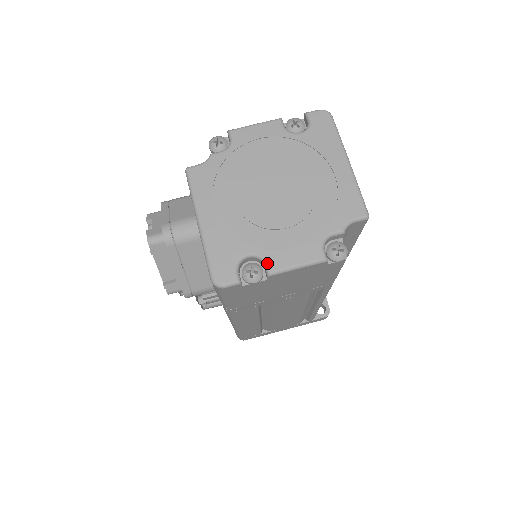
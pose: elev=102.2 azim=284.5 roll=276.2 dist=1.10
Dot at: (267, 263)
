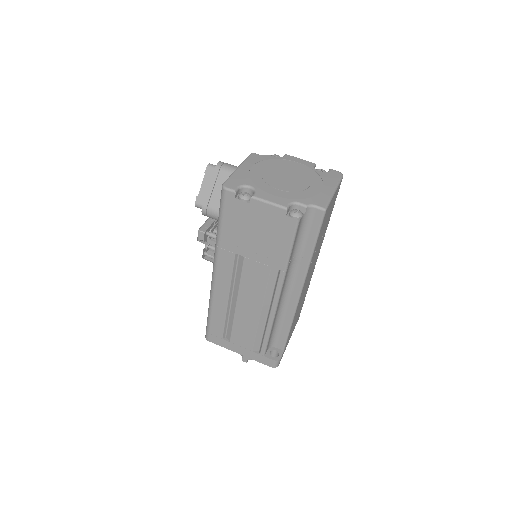
Dot at: (256, 193)
